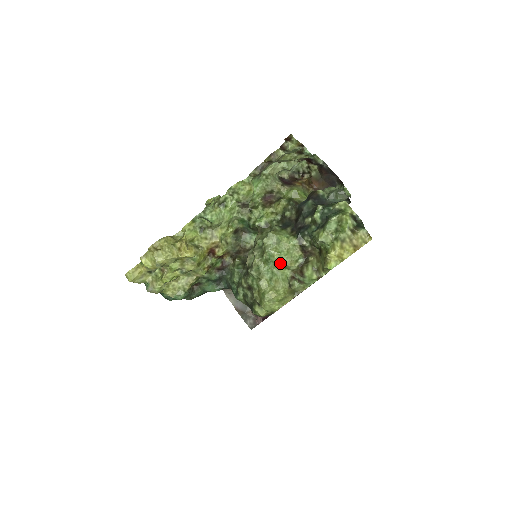
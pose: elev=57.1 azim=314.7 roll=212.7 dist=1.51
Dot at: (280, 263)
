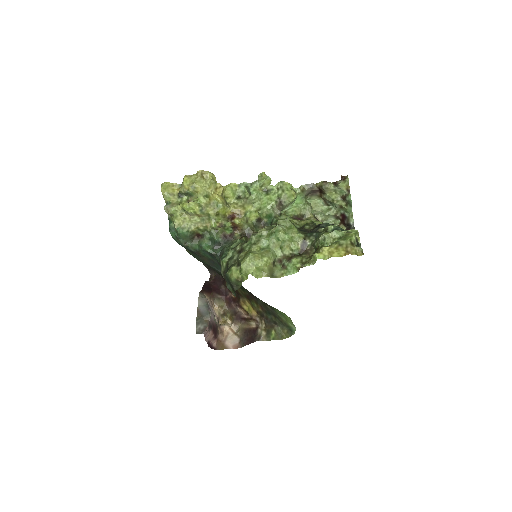
Dot at: (280, 241)
